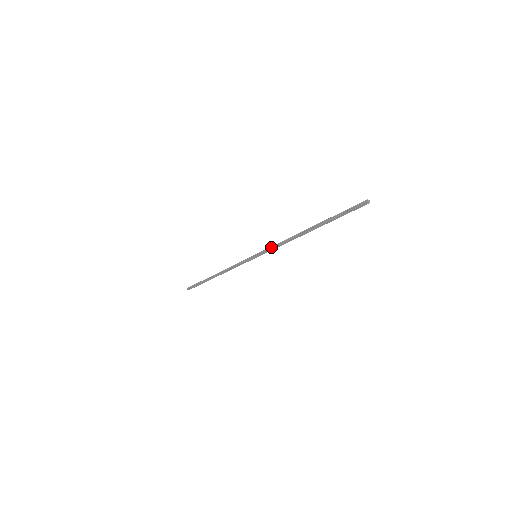
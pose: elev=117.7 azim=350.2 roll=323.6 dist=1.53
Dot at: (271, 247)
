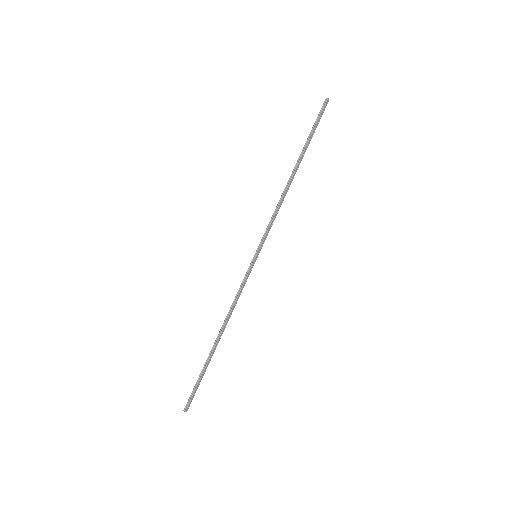
Dot at: (268, 227)
